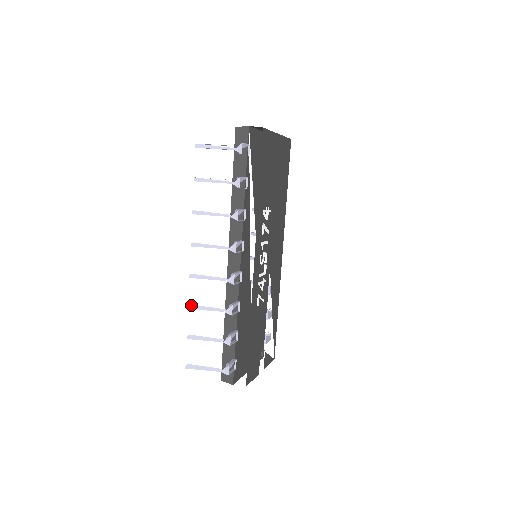
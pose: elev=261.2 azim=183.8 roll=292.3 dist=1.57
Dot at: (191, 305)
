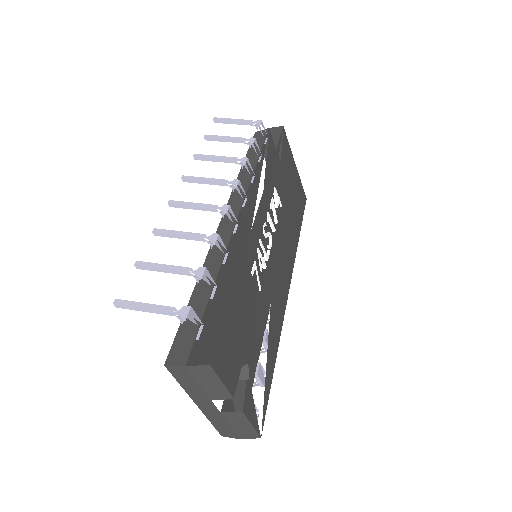
Dot at: (157, 233)
